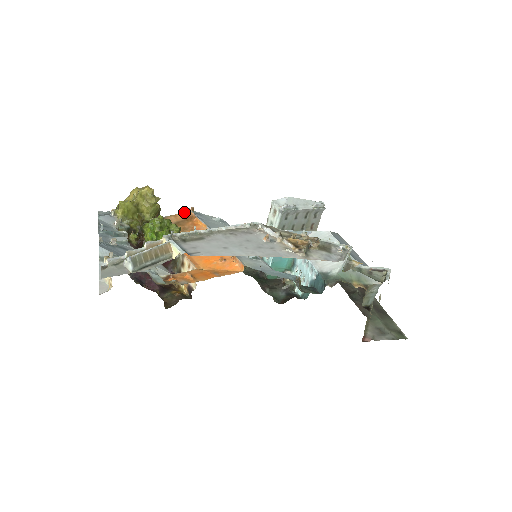
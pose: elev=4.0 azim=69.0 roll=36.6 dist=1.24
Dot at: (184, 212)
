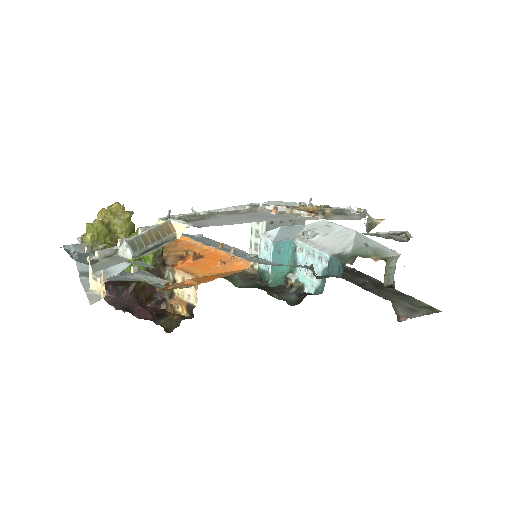
Dot at: occluded
